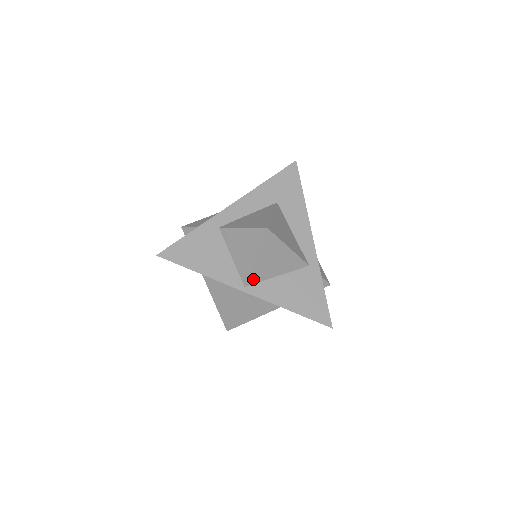
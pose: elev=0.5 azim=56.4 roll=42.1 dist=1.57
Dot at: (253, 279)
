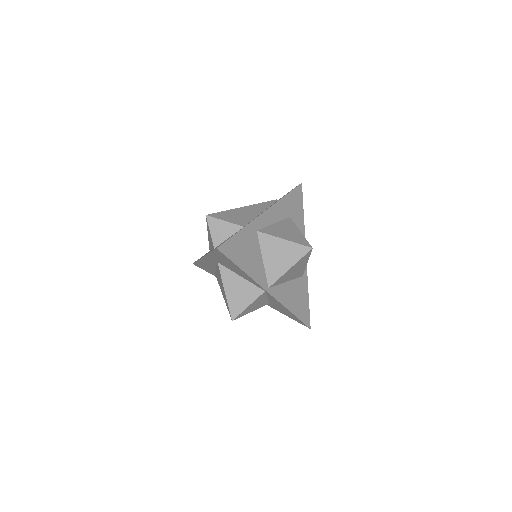
Dot at: (276, 283)
